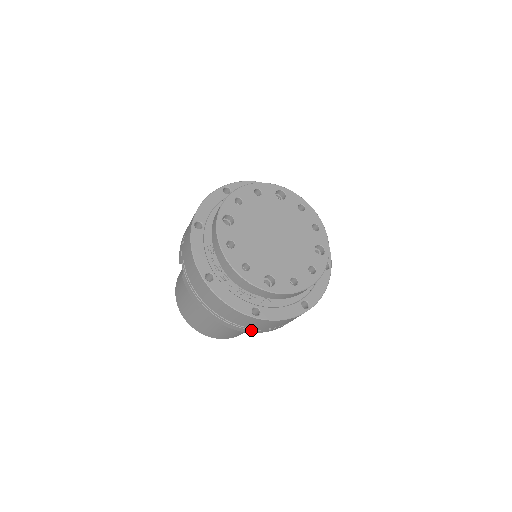
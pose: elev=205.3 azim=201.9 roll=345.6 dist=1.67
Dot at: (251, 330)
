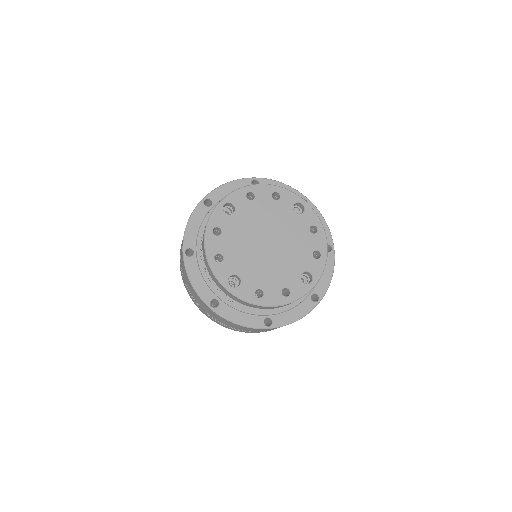
Dot at: (214, 319)
